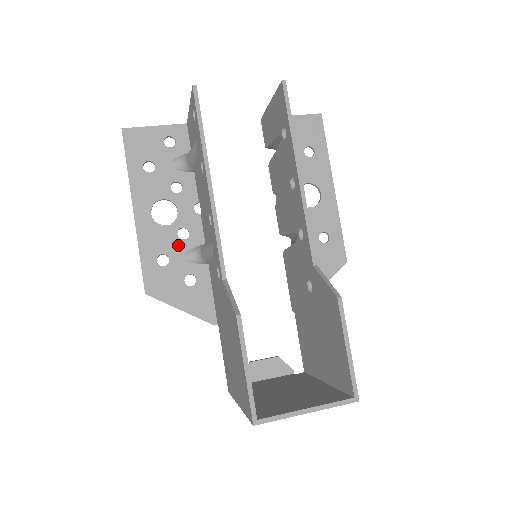
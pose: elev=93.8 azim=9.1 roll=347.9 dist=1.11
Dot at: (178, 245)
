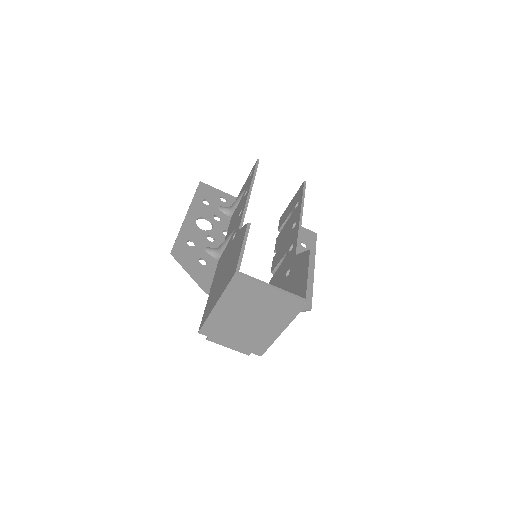
Dot at: (205, 242)
